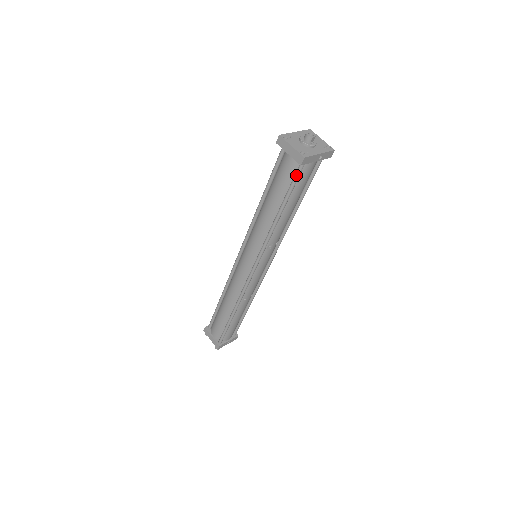
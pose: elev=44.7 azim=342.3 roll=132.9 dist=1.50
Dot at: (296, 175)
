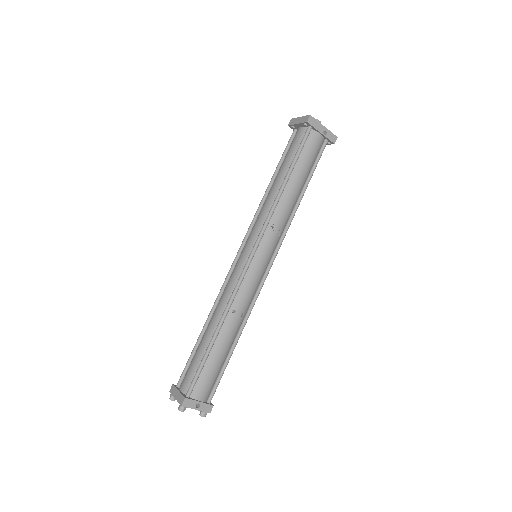
Dot at: (303, 139)
